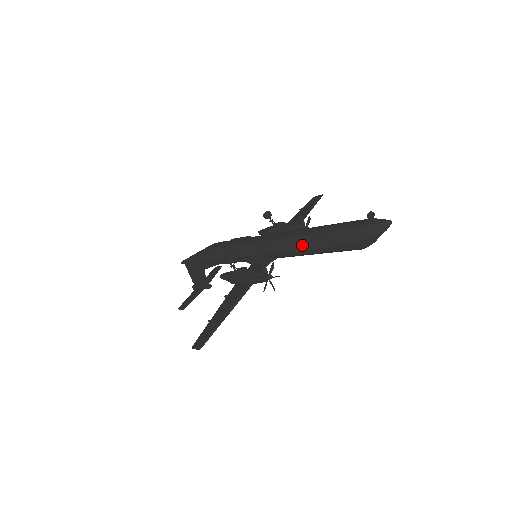
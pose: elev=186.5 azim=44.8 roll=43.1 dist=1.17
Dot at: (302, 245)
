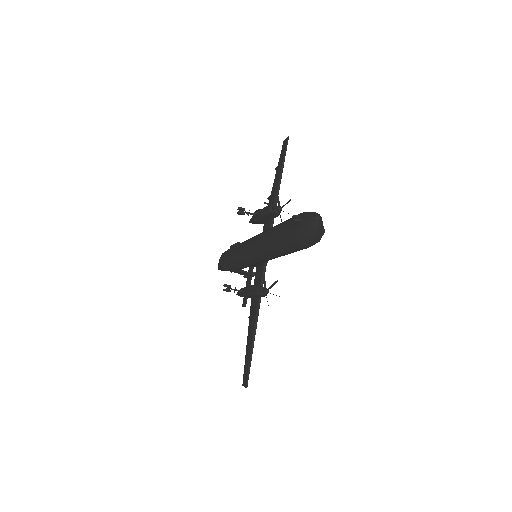
Dot at: (270, 254)
